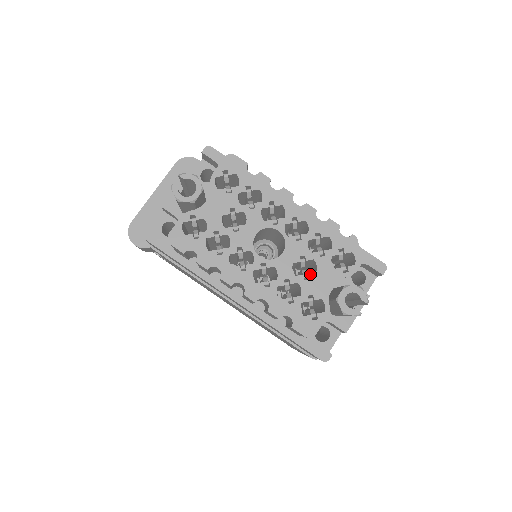
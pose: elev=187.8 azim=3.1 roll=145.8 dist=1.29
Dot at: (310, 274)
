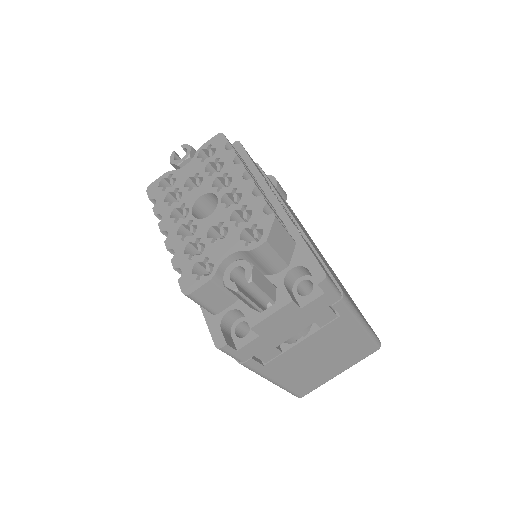
Dot at: (218, 239)
